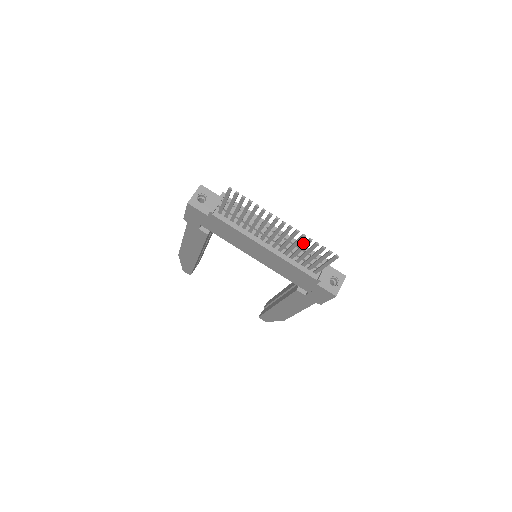
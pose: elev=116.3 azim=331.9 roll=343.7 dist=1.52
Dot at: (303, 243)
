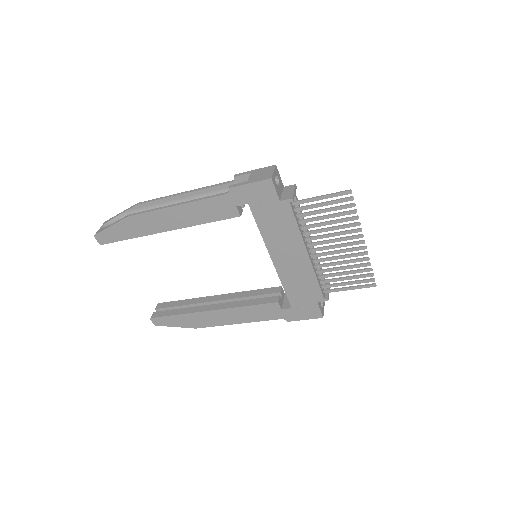
Dot at: (354, 264)
